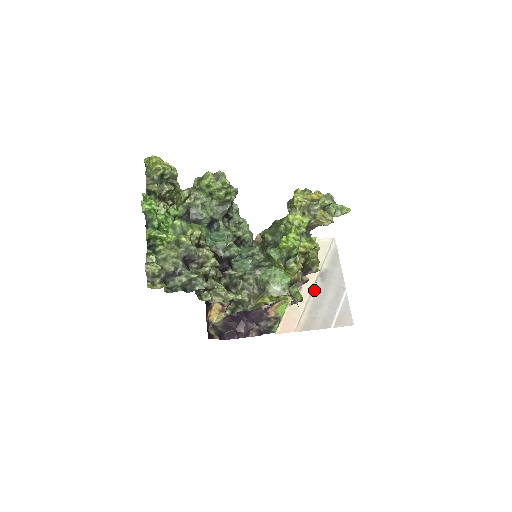
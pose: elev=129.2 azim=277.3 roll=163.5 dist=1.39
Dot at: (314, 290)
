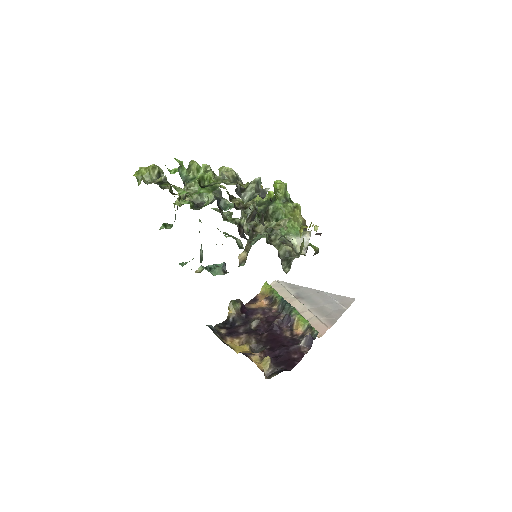
Dot at: (305, 305)
